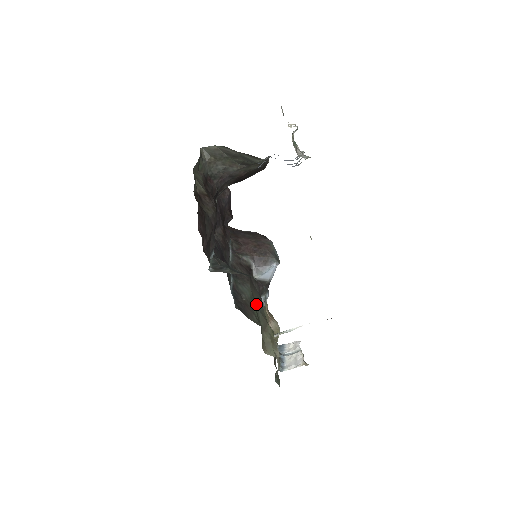
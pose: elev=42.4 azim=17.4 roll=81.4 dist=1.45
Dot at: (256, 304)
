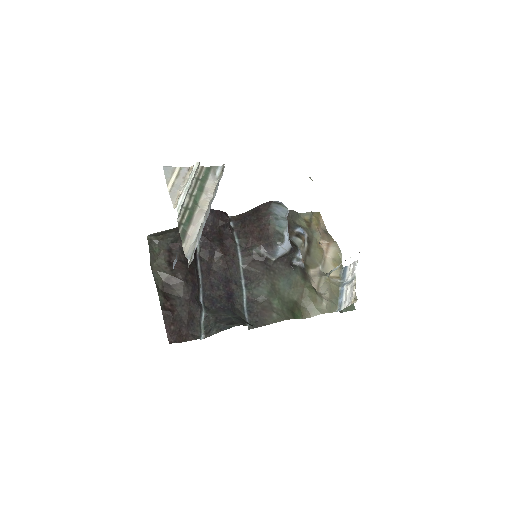
Dot at: (281, 287)
